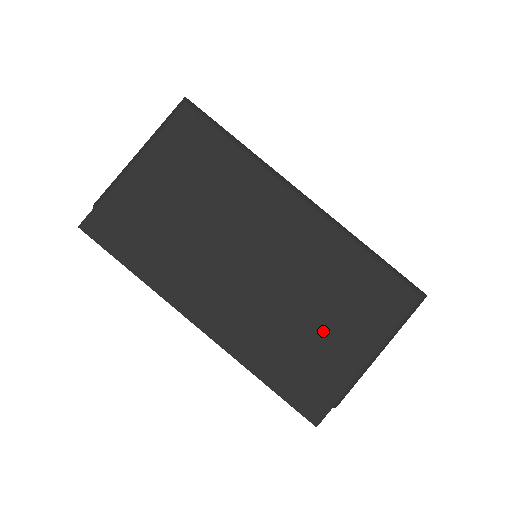
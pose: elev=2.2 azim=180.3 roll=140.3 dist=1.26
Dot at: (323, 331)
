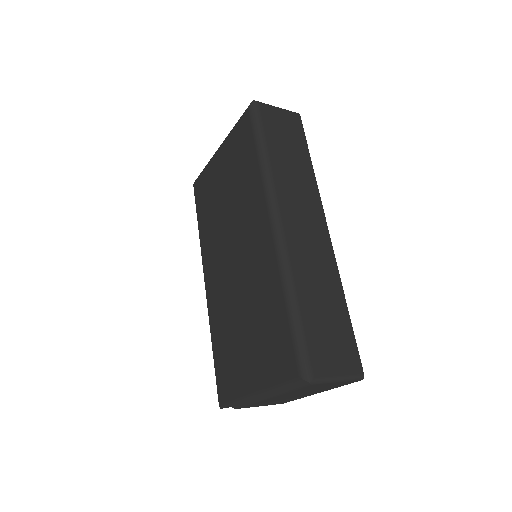
Dot at: (244, 344)
